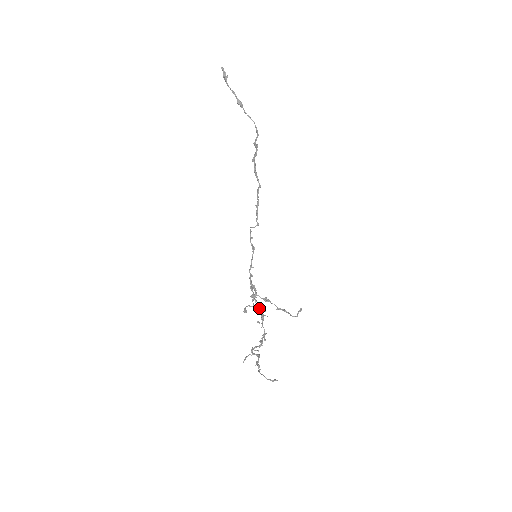
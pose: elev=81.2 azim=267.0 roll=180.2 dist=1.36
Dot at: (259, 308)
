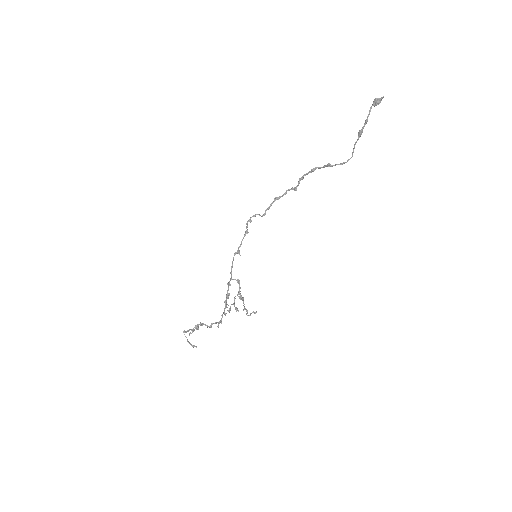
Dot at: (236, 307)
